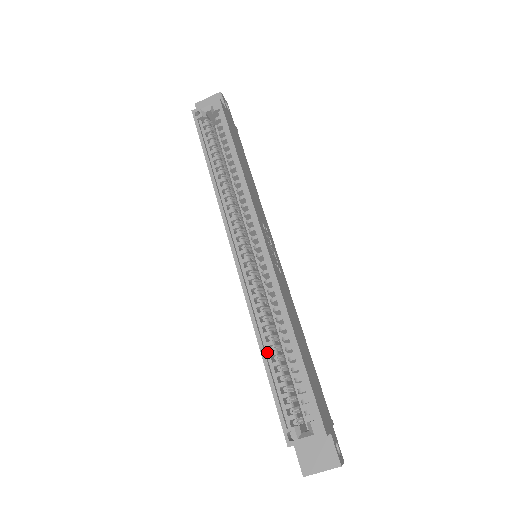
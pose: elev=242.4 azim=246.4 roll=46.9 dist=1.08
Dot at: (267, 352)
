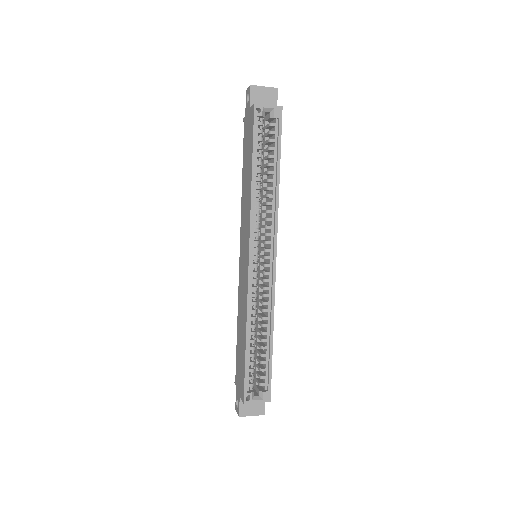
Dot at: (249, 339)
